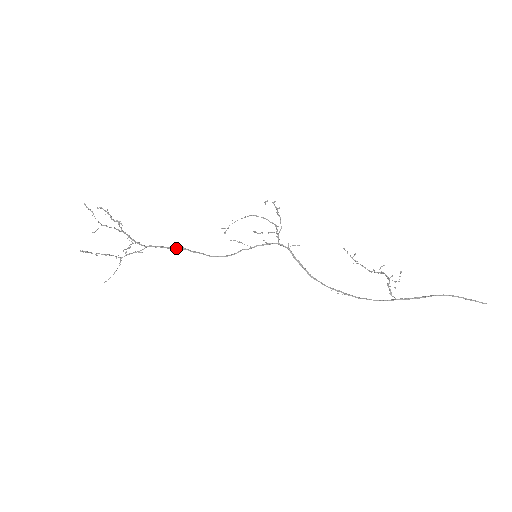
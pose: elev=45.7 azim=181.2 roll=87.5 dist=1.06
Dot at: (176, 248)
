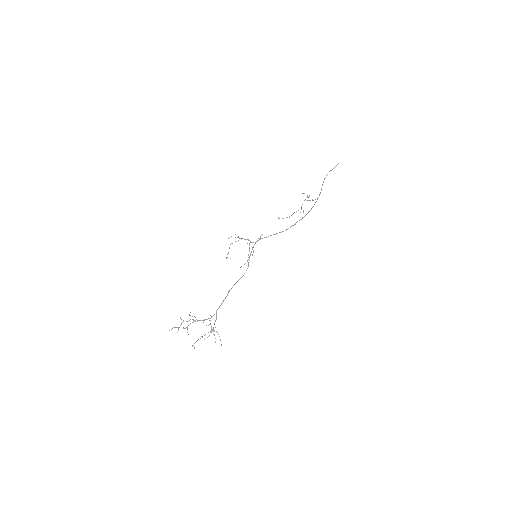
Dot at: occluded
